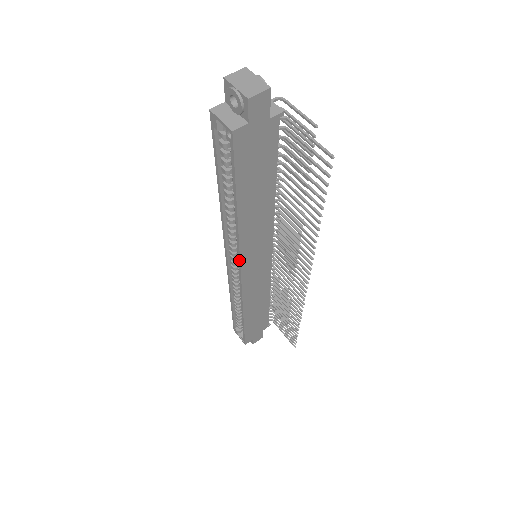
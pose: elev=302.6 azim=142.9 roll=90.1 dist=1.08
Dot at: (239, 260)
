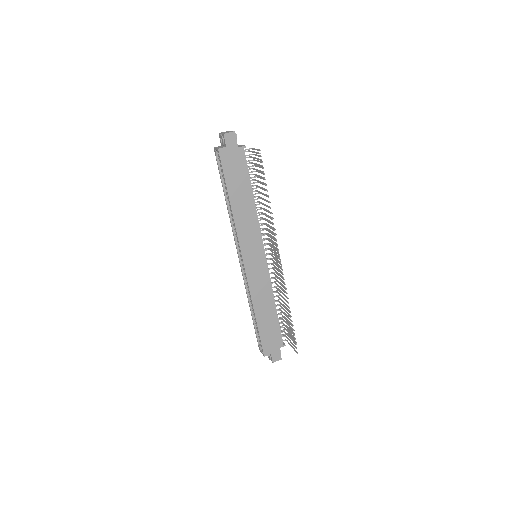
Dot at: (239, 246)
